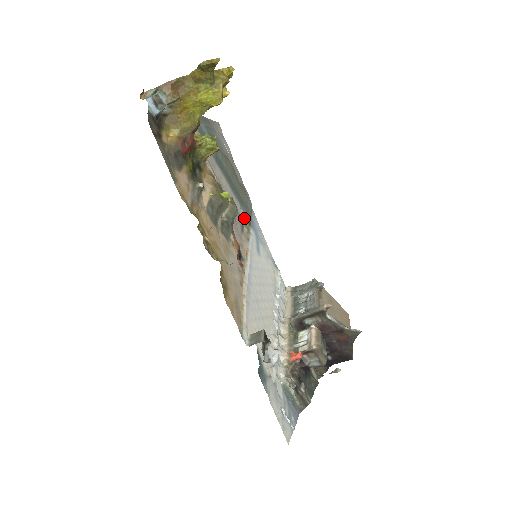
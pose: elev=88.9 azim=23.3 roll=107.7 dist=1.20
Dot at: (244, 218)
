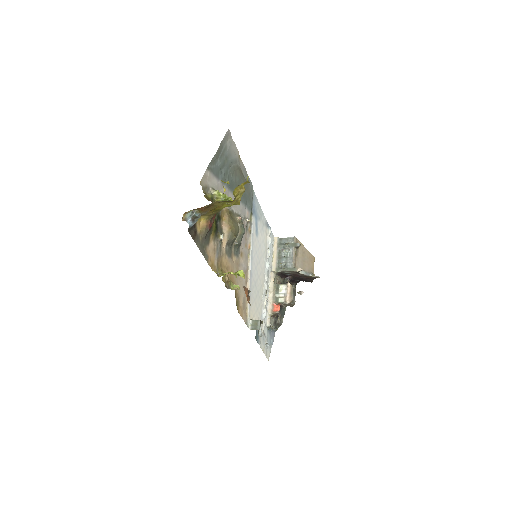
Dot at: occluded
